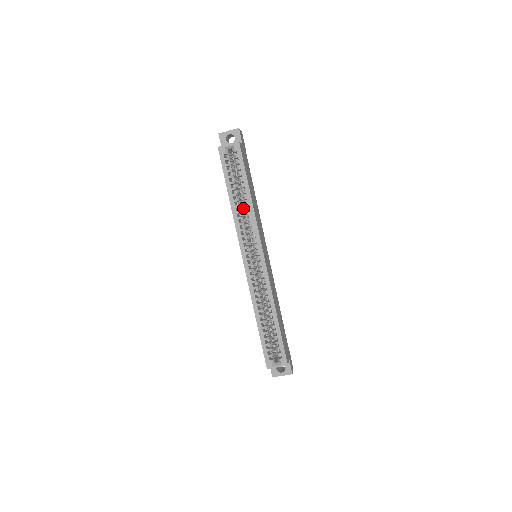
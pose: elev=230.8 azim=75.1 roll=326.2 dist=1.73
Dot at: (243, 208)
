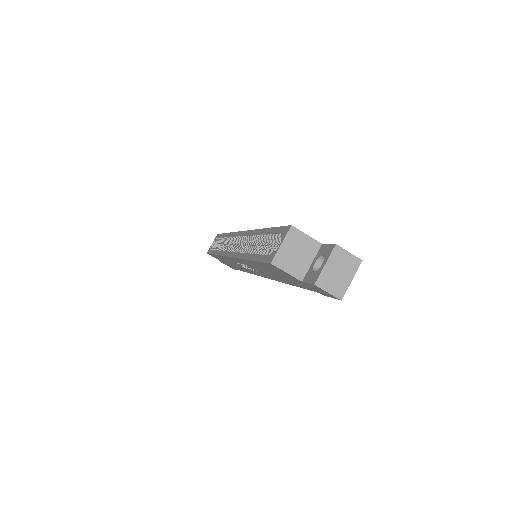
Dot at: occluded
